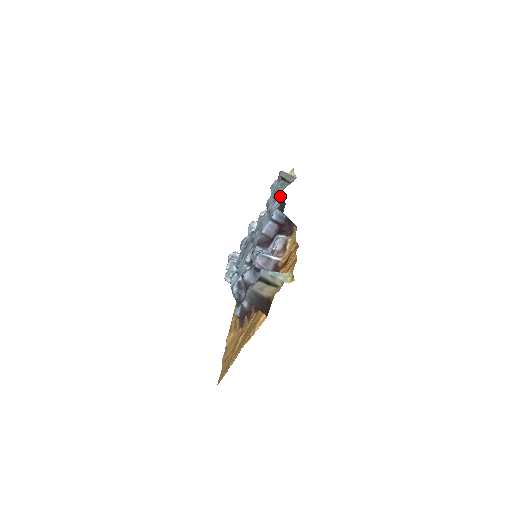
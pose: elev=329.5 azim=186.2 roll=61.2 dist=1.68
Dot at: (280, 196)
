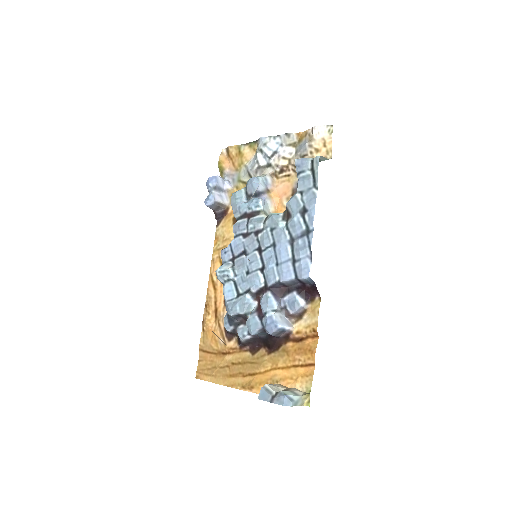
Dot at: occluded
